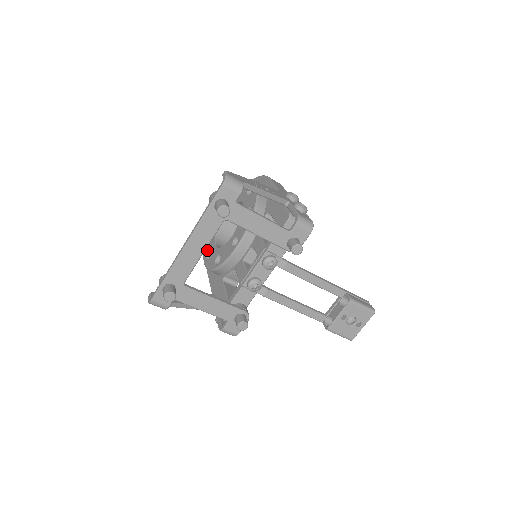
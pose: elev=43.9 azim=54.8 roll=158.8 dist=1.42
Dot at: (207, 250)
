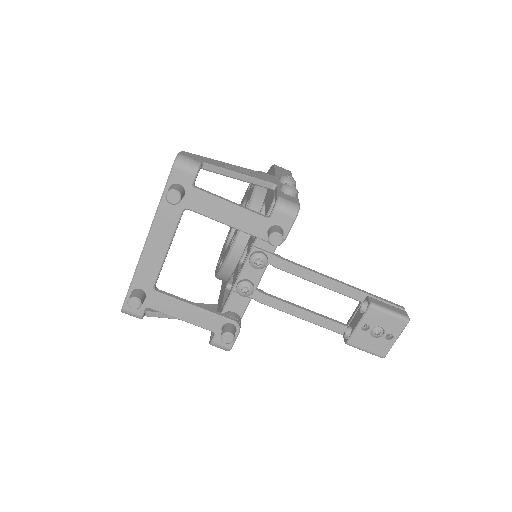
Dot at: (220, 256)
